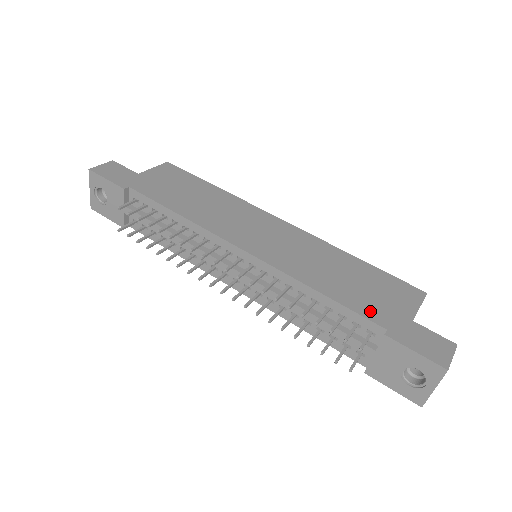
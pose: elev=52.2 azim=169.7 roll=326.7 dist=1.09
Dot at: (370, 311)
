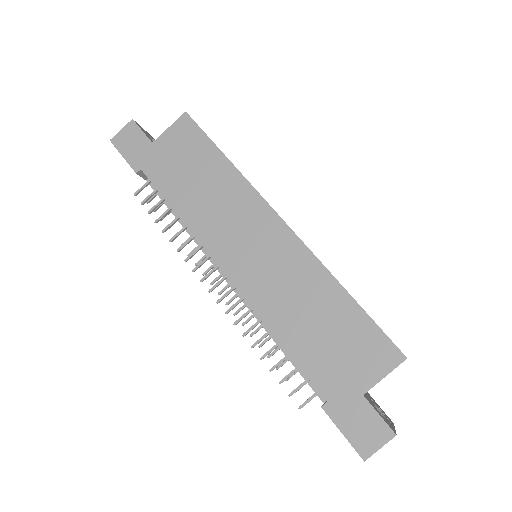
Dot at: (321, 375)
